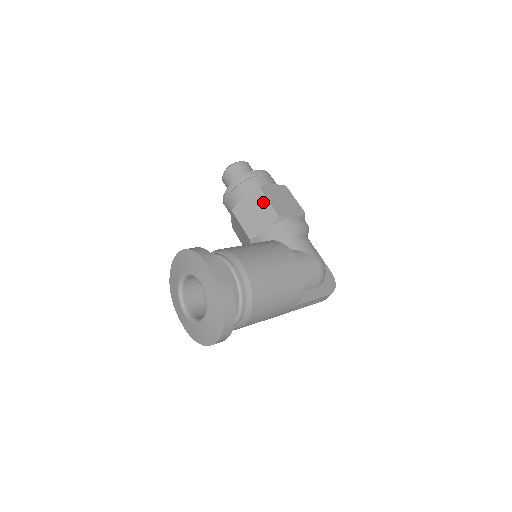
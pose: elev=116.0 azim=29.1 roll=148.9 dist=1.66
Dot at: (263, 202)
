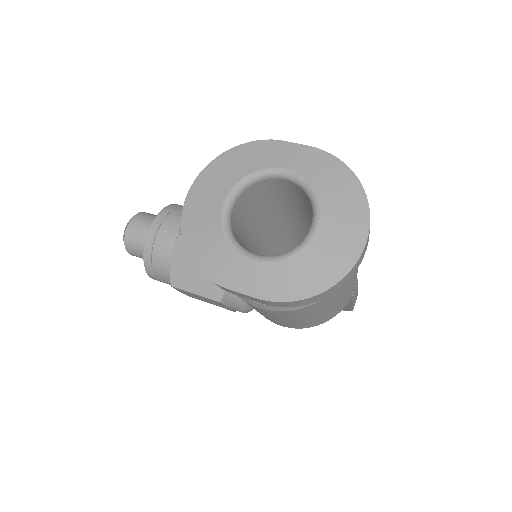
Dot at: occluded
